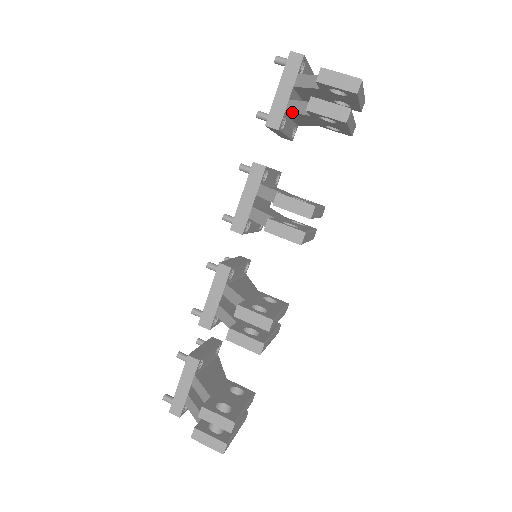
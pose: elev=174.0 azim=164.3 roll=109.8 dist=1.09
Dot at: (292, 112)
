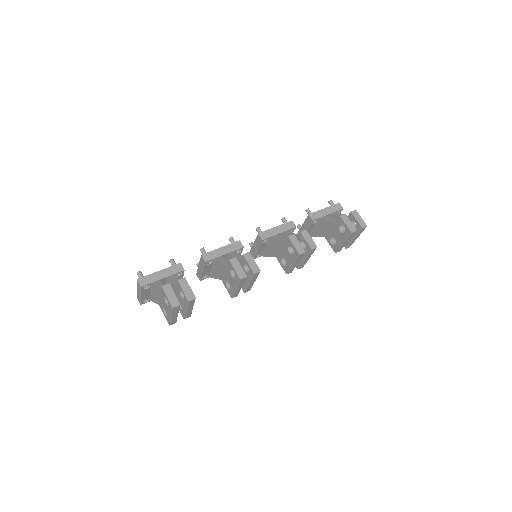
Dot at: (325, 219)
